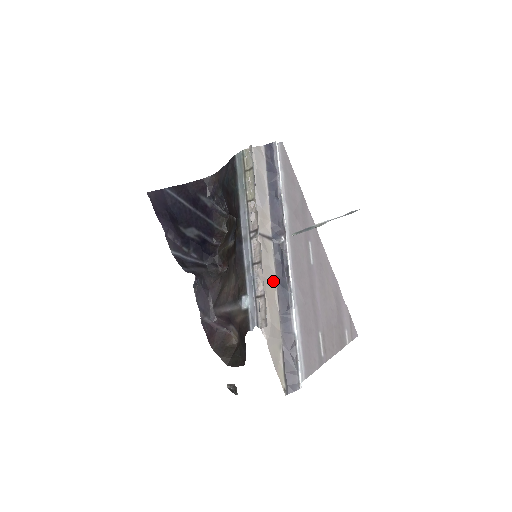
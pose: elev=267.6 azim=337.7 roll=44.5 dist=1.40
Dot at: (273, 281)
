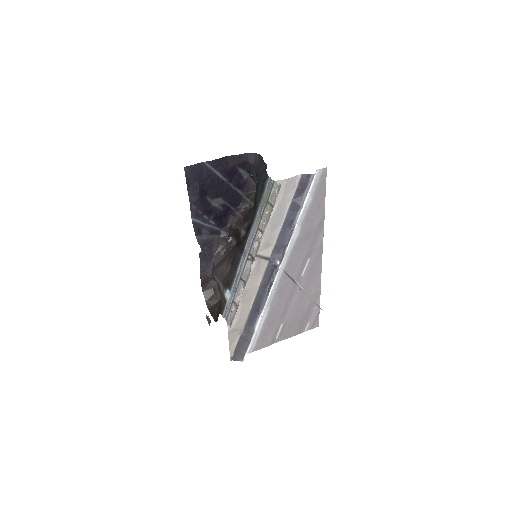
Dot at: (255, 290)
